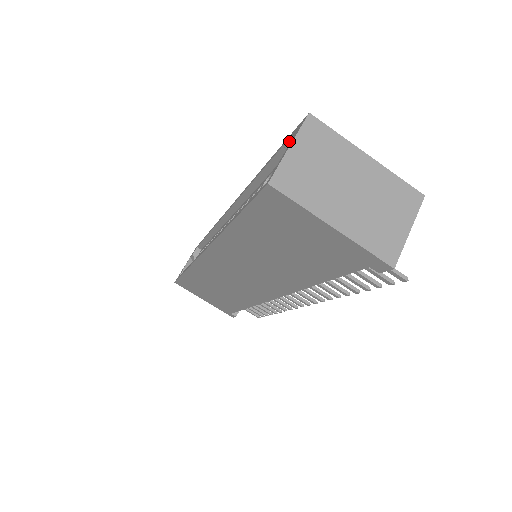
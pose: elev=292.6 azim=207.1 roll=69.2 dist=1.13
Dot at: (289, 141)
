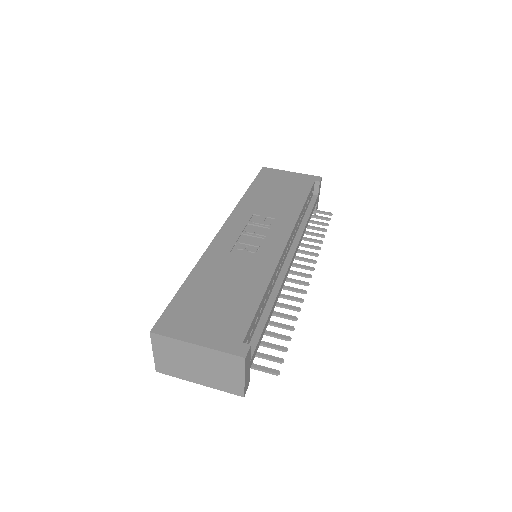
Dot at: occluded
